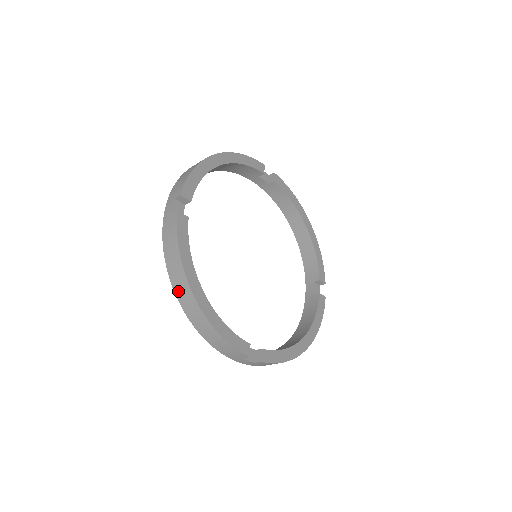
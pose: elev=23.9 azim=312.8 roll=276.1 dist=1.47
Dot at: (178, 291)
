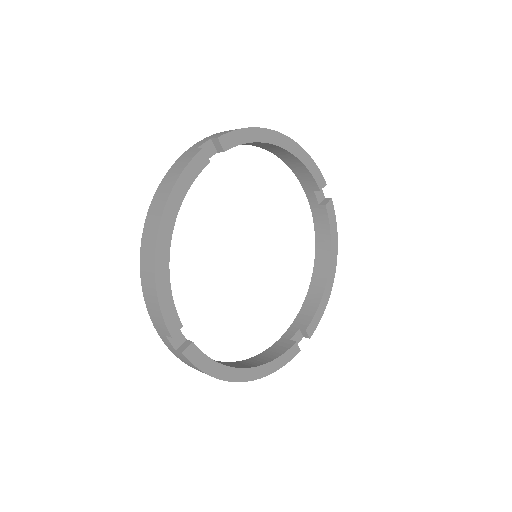
Dot at: (149, 221)
